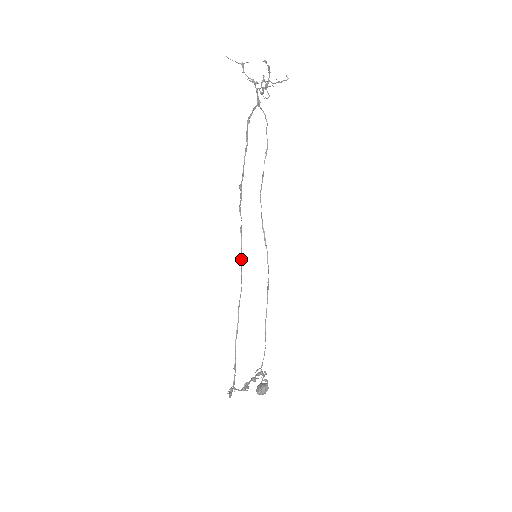
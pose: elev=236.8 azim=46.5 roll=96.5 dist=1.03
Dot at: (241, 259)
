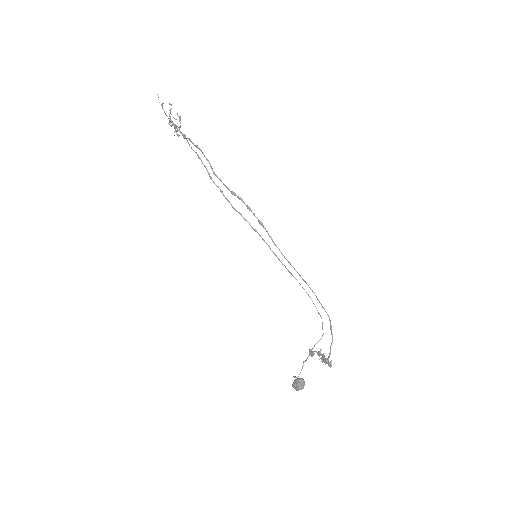
Dot at: (275, 245)
